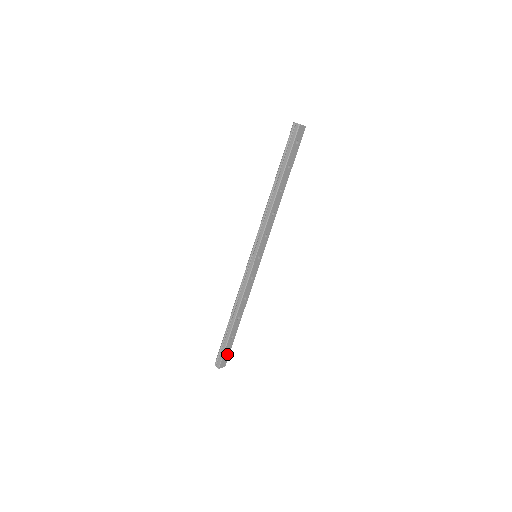
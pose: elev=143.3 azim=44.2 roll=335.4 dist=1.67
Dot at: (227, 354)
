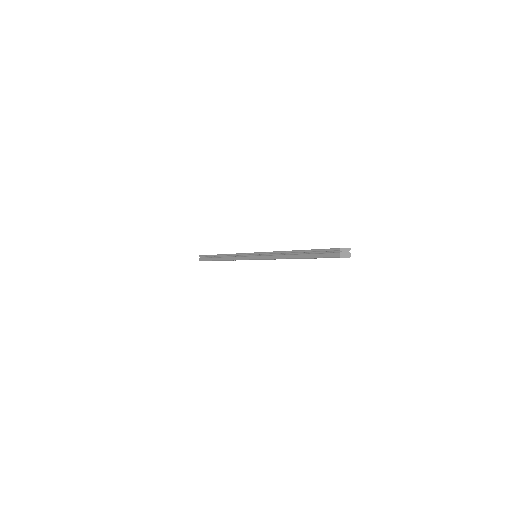
Dot at: occluded
